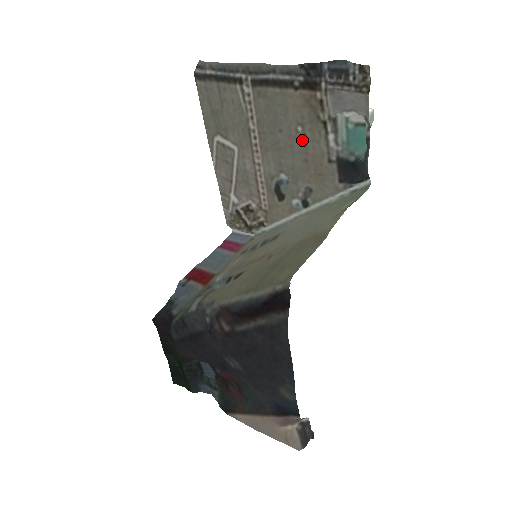
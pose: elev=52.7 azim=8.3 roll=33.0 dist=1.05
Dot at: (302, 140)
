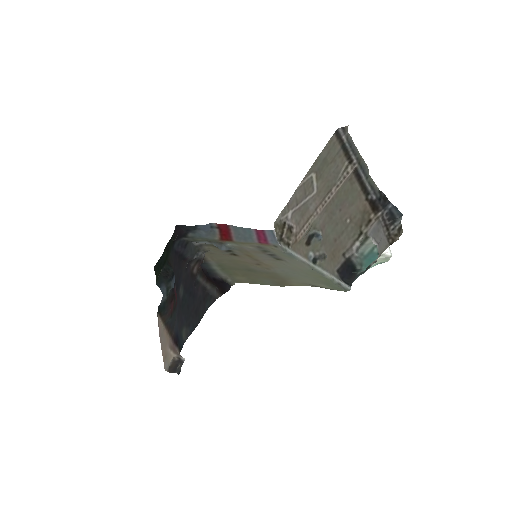
Dot at: (344, 228)
